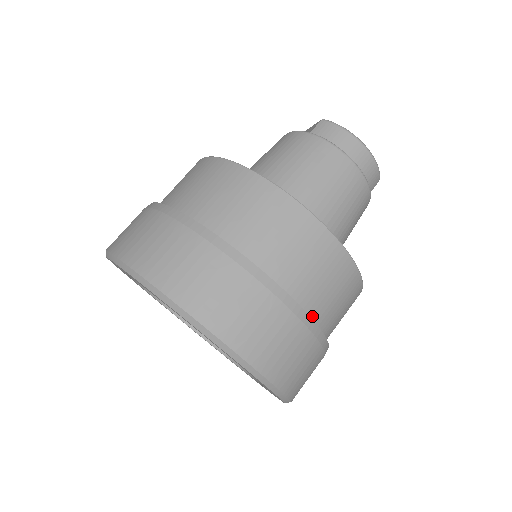
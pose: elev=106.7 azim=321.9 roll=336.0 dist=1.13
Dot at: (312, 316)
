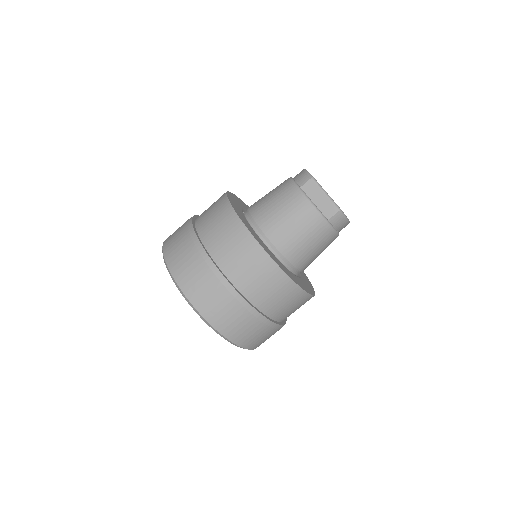
Dot at: occluded
